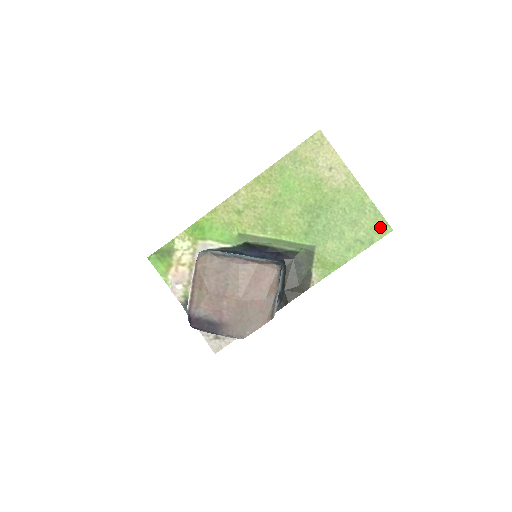
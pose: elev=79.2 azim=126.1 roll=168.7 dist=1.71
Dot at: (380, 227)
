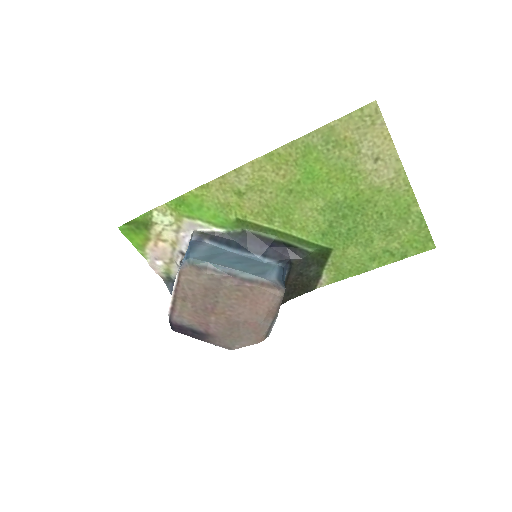
Dot at: (421, 242)
